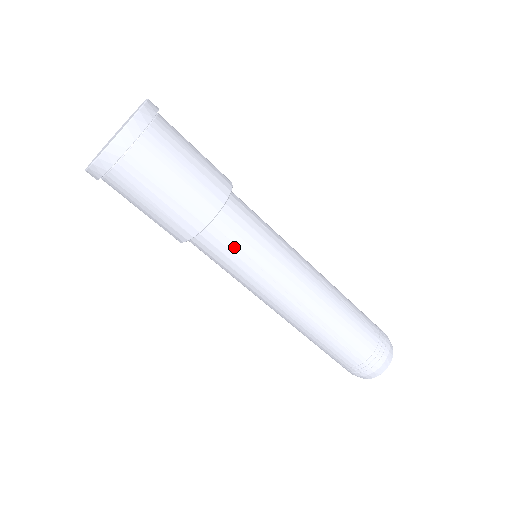
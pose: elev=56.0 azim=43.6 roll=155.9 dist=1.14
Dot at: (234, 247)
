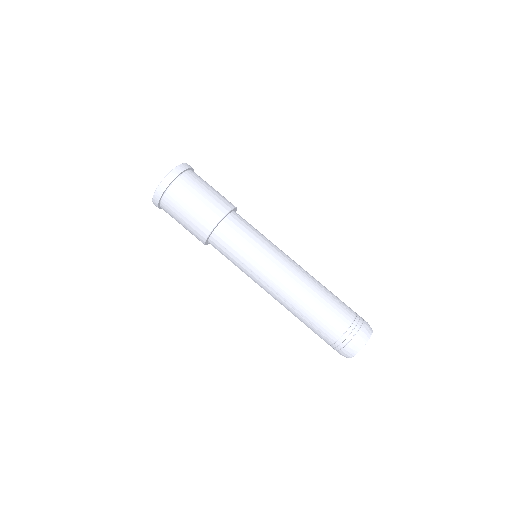
Dot at: (249, 226)
